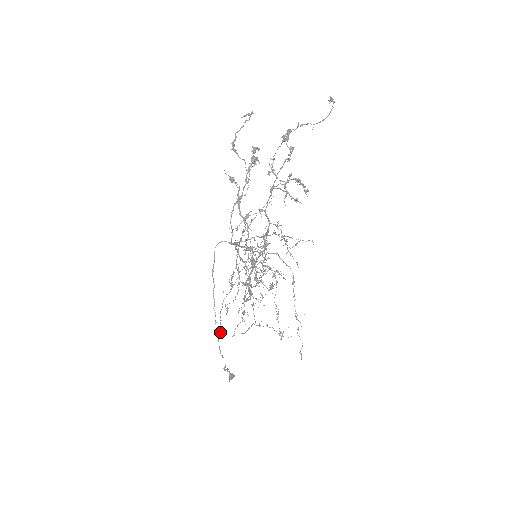
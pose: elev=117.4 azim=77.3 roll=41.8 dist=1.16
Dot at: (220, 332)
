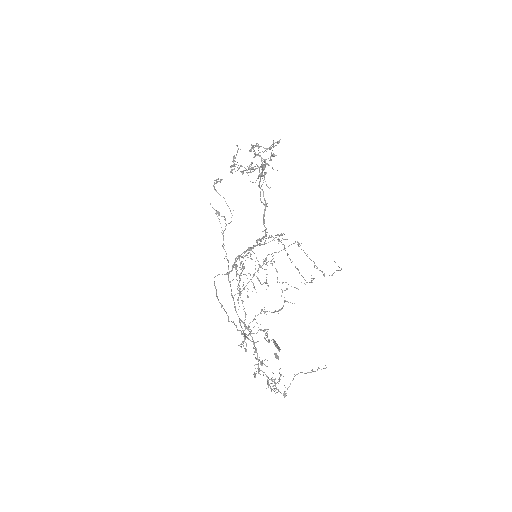
Dot at: (245, 313)
